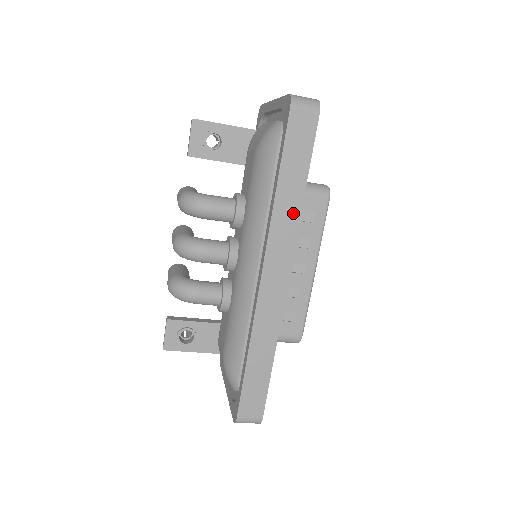
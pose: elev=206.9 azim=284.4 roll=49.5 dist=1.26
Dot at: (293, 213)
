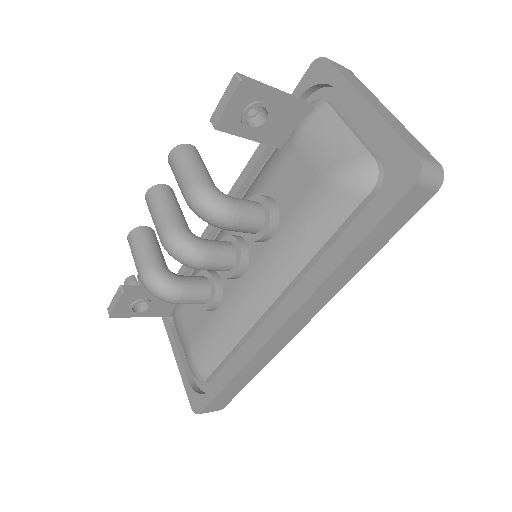
Dot at: (346, 278)
